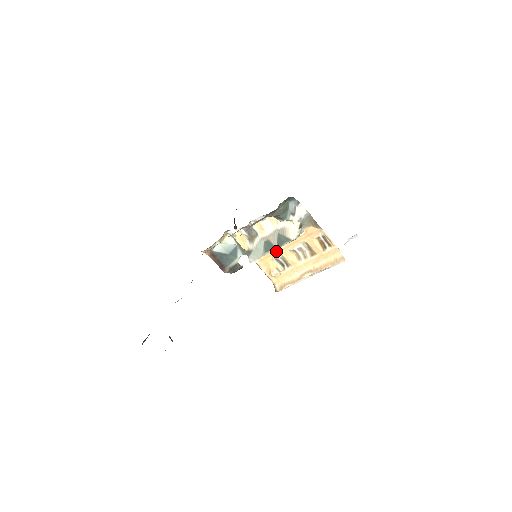
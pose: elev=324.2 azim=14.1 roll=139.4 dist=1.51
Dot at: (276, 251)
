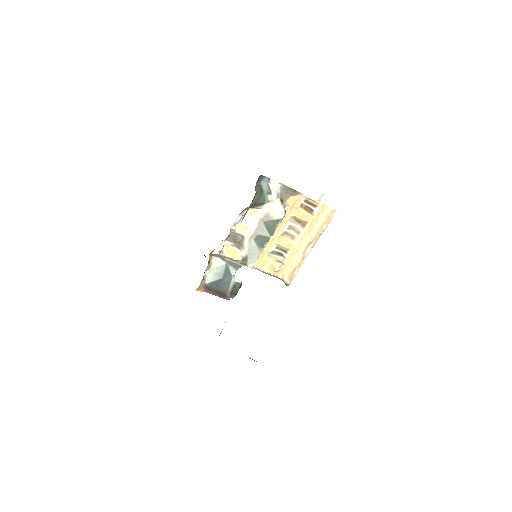
Dot at: (269, 243)
